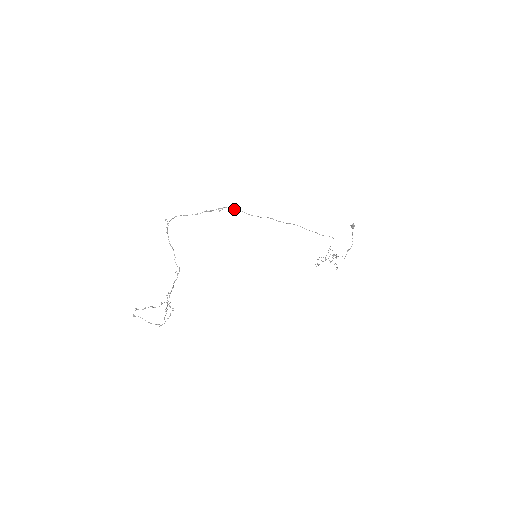
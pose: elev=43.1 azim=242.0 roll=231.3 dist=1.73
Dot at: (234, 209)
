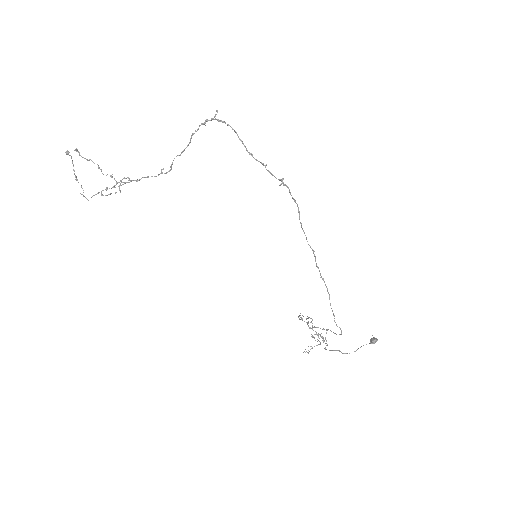
Dot at: (295, 200)
